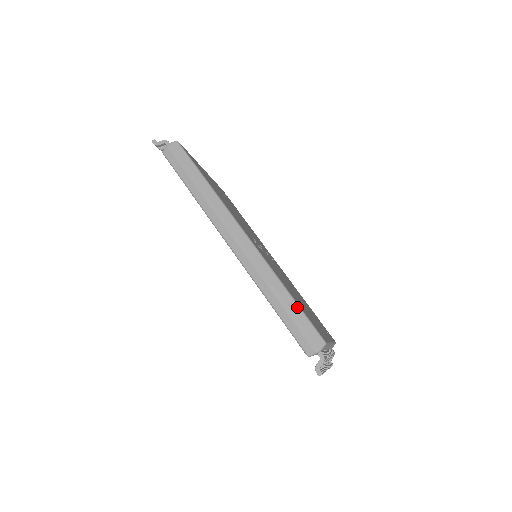
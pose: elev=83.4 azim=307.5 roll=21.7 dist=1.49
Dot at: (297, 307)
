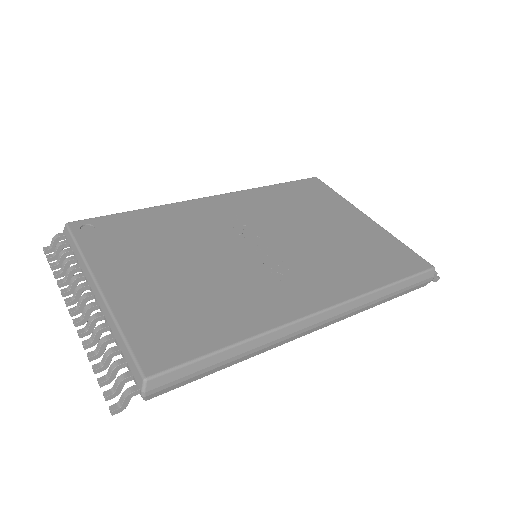
Dot at: (403, 283)
